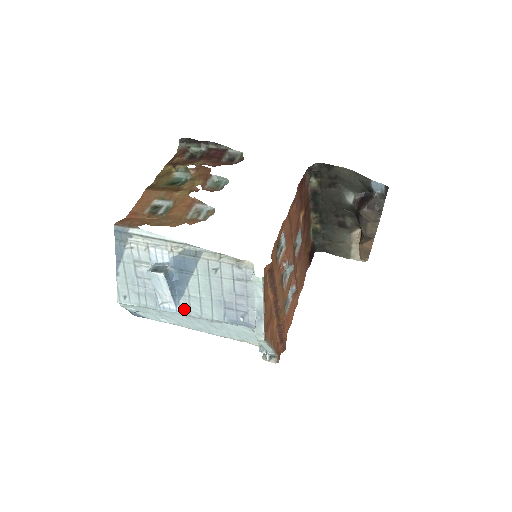
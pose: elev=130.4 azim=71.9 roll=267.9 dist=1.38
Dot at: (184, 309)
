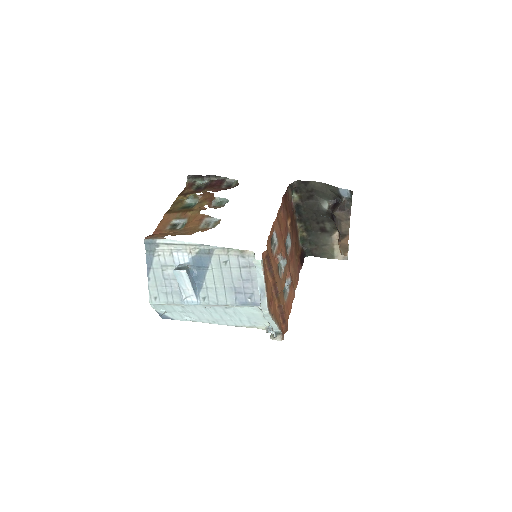
Dot at: (203, 300)
